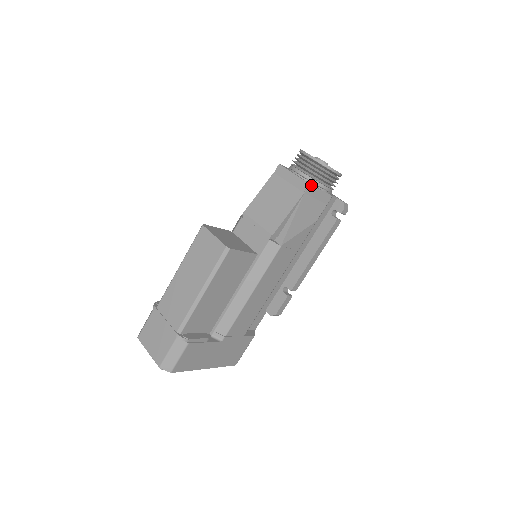
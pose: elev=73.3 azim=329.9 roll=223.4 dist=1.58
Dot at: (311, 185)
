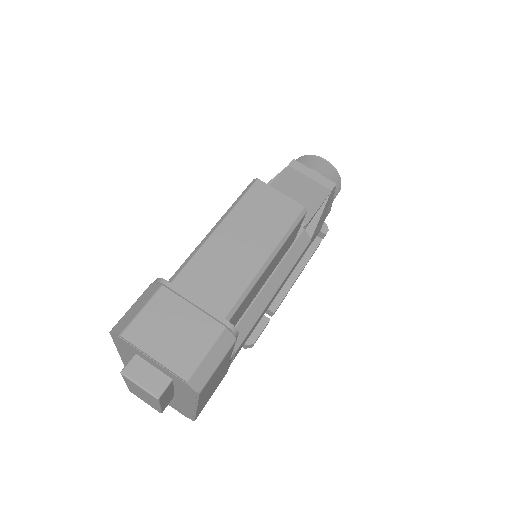
Dot at: occluded
